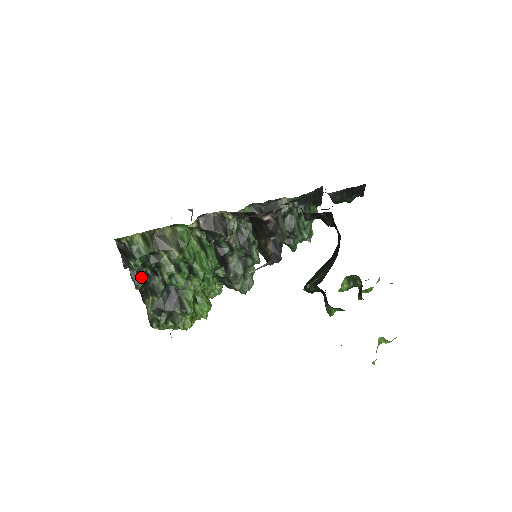
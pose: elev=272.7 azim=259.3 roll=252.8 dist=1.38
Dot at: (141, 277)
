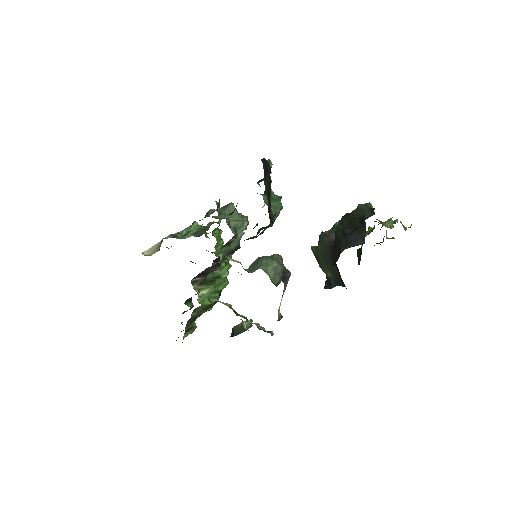
Dot at: (190, 308)
